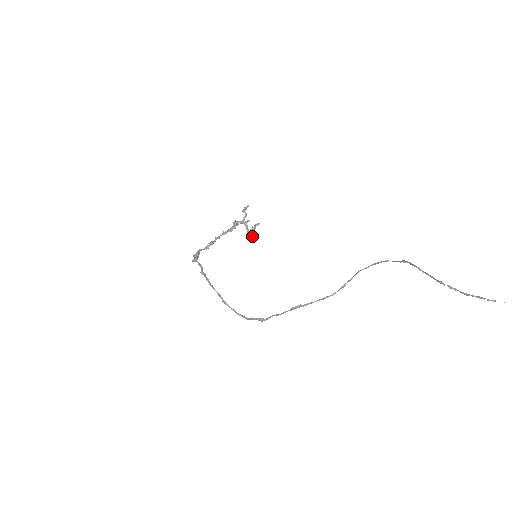
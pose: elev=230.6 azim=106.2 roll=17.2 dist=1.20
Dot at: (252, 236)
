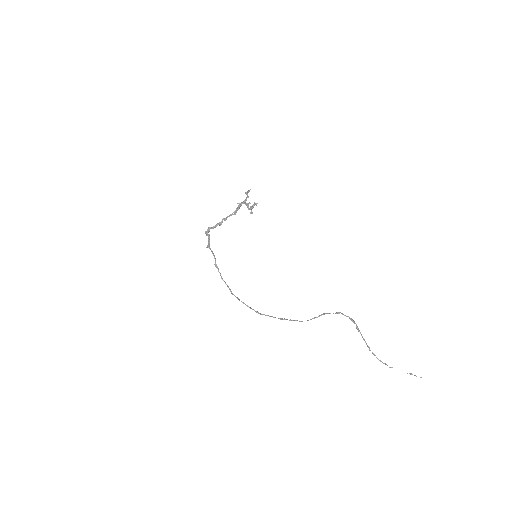
Dot at: (251, 212)
